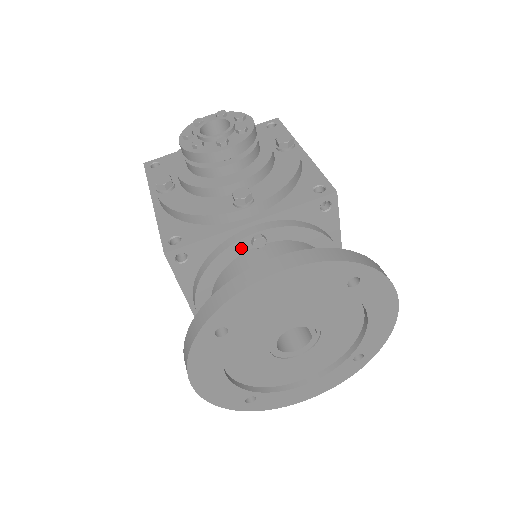
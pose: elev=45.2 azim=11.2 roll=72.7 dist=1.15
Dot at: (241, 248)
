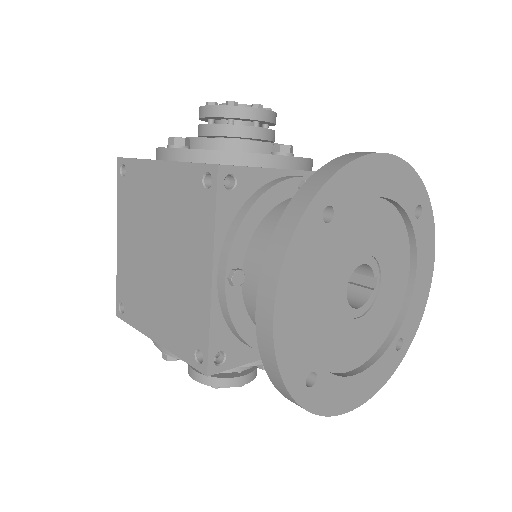
Dot at: (289, 190)
